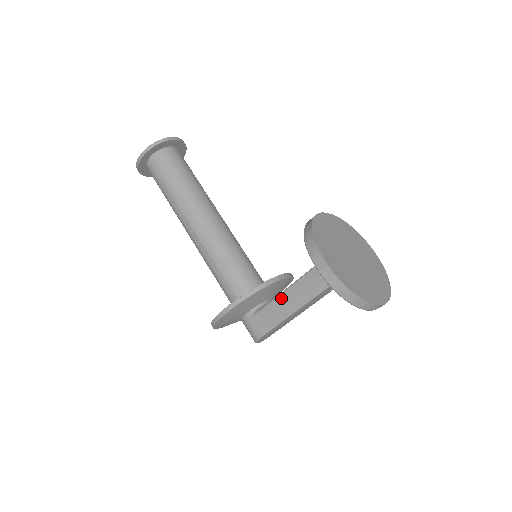
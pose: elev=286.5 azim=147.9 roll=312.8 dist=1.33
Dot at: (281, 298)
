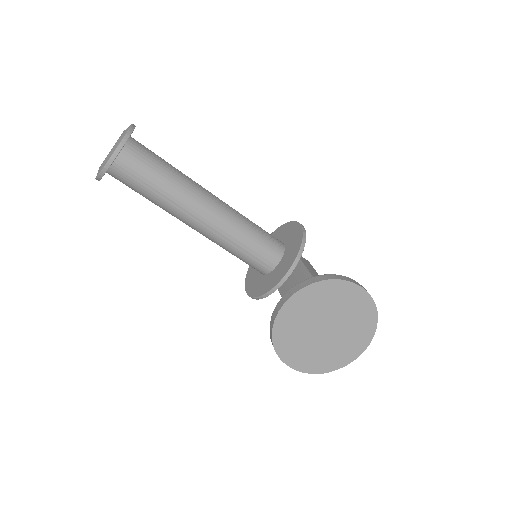
Dot at: occluded
